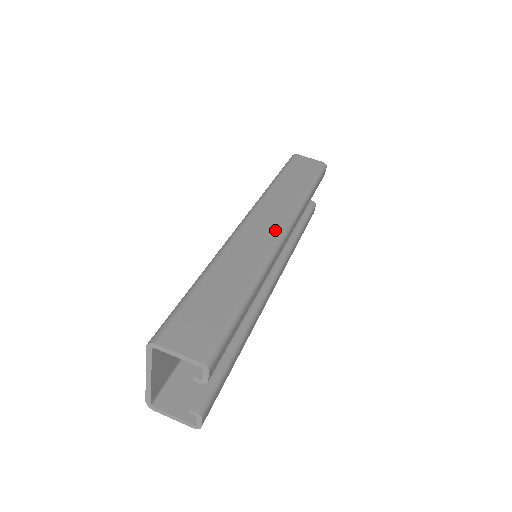
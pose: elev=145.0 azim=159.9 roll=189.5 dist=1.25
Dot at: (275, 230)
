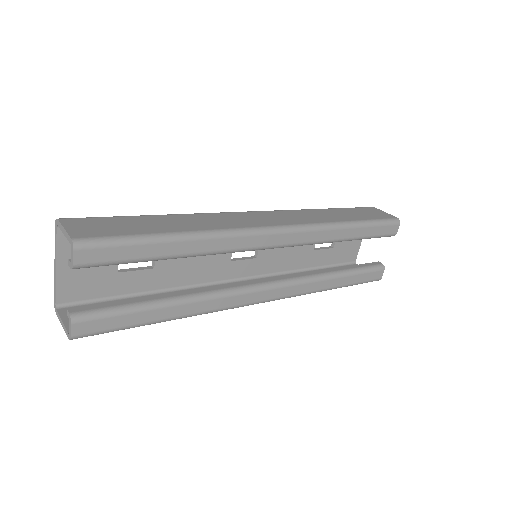
Dot at: (271, 223)
